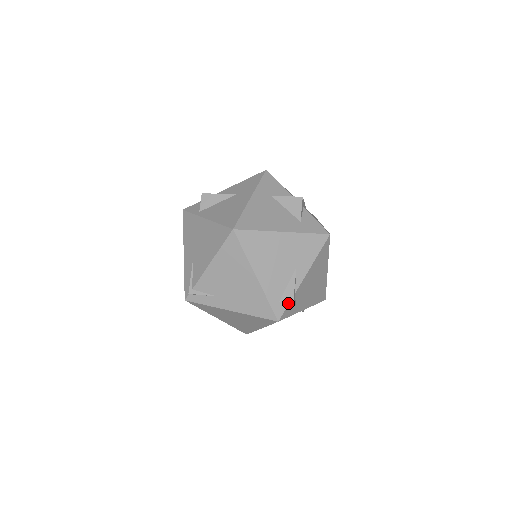
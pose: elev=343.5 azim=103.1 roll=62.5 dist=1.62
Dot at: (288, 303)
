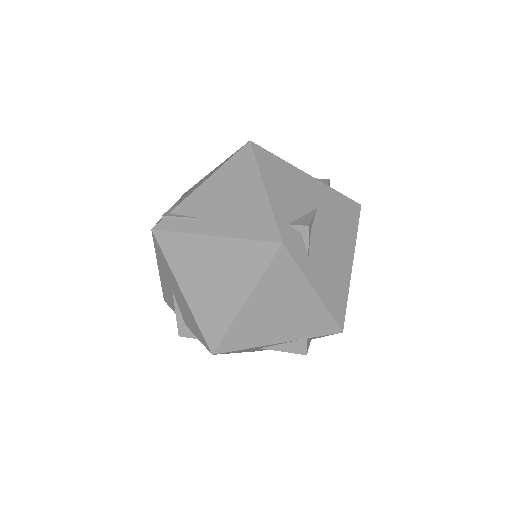
Dot at: (300, 233)
